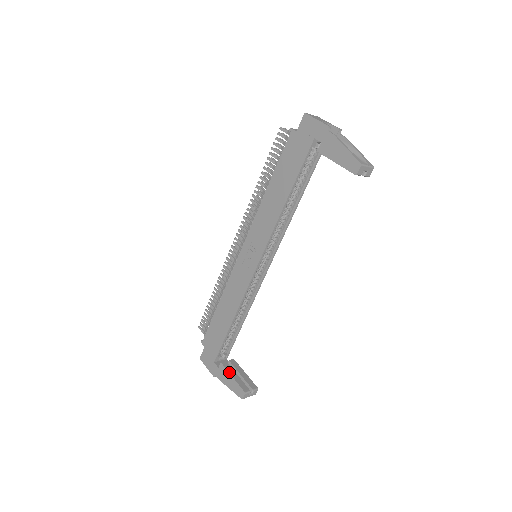
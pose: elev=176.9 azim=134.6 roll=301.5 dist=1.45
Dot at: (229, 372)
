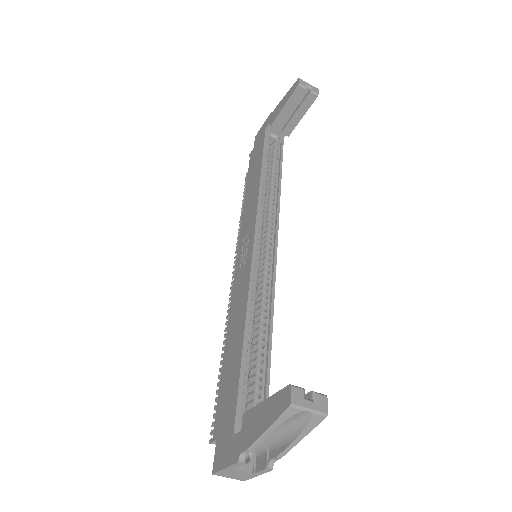
Dot at: (258, 404)
